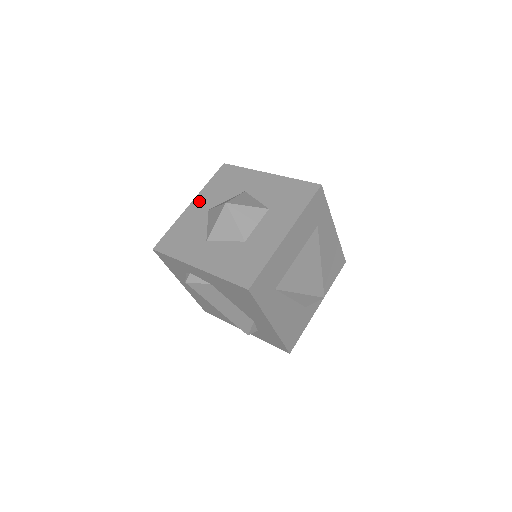
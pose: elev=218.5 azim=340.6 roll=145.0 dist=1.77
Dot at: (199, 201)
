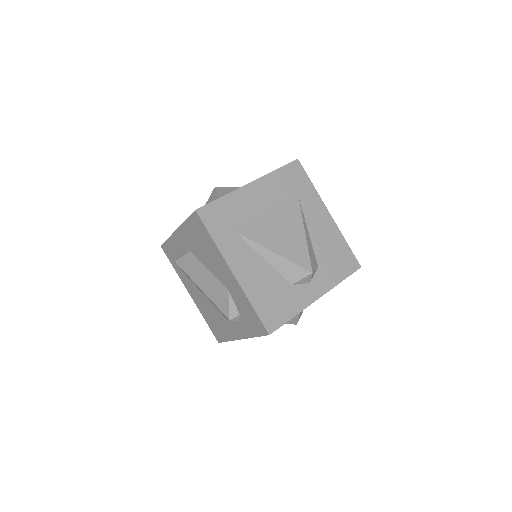
Dot at: occluded
